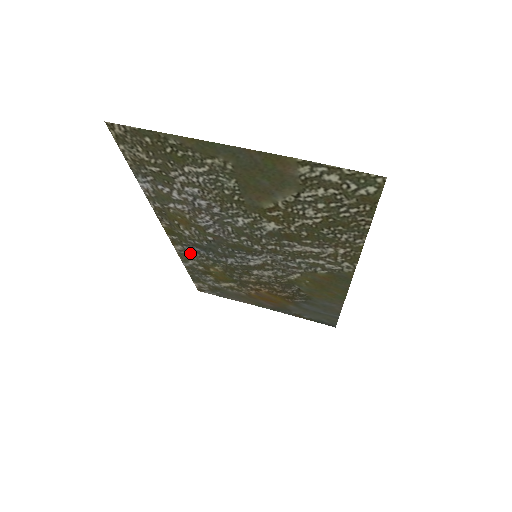
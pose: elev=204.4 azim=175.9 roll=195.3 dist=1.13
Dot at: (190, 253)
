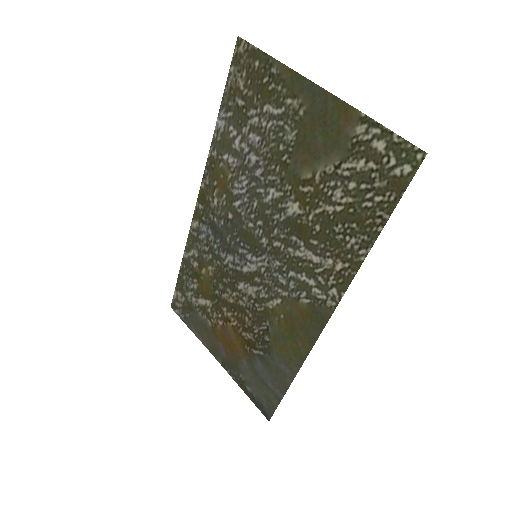
Dot at: (200, 236)
